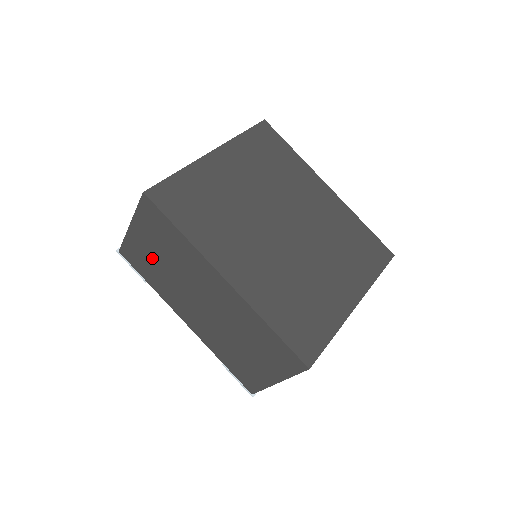
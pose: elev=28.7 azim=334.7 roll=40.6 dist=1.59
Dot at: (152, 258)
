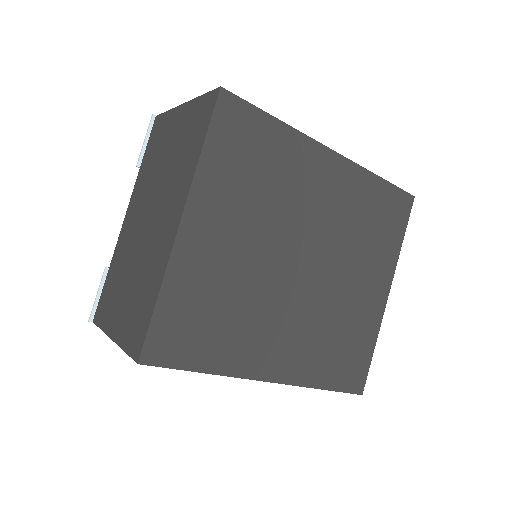
Dot at: occluded
